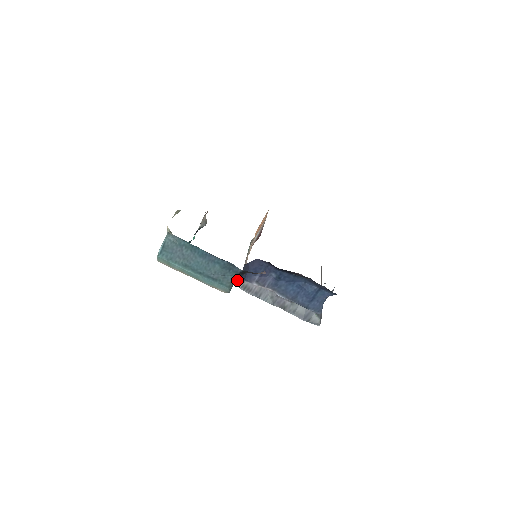
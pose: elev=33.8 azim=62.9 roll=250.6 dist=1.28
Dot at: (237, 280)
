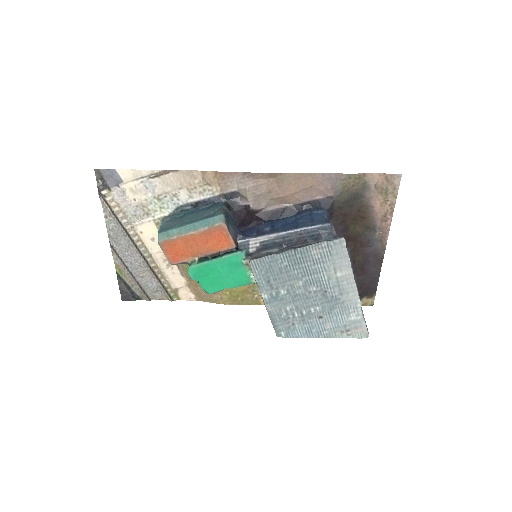
Dot at: (242, 253)
